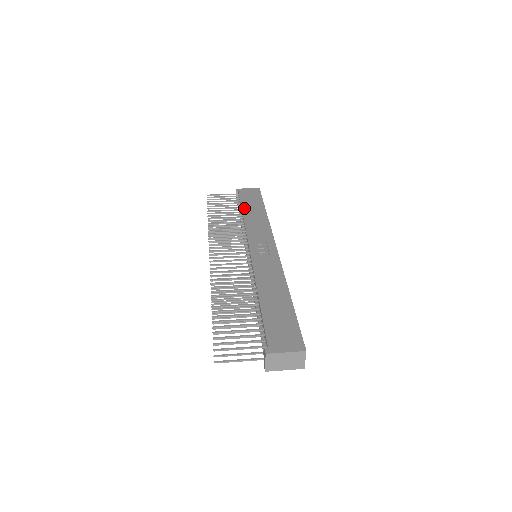
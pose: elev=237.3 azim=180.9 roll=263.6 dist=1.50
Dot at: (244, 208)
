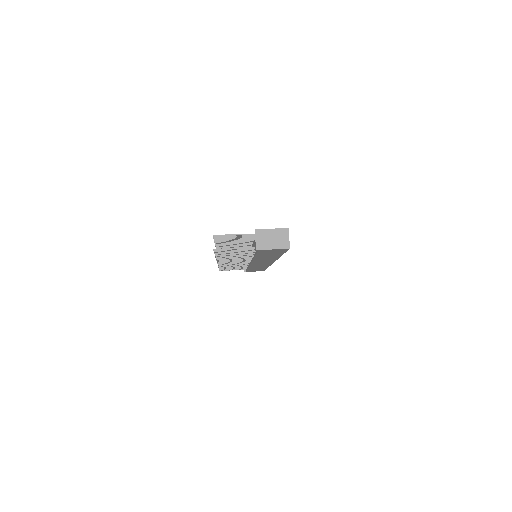
Dot at: occluded
